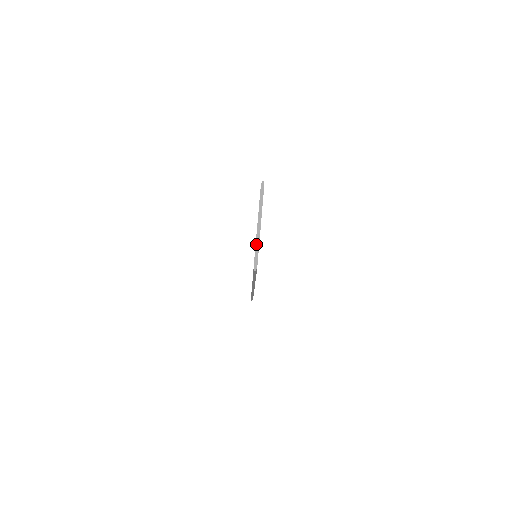
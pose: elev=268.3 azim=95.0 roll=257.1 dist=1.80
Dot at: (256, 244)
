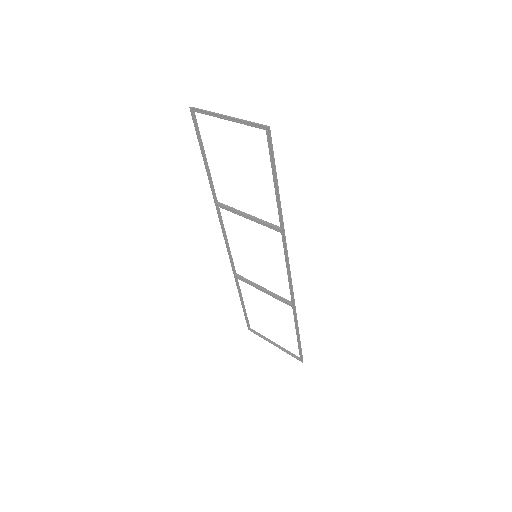
Dot at: (243, 123)
